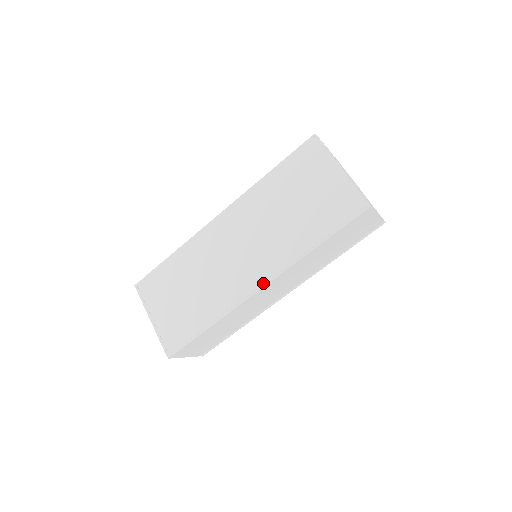
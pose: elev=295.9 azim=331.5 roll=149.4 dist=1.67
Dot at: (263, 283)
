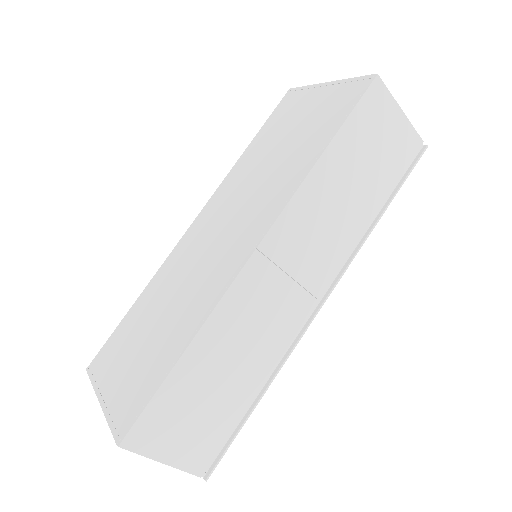
Dot at: (258, 240)
